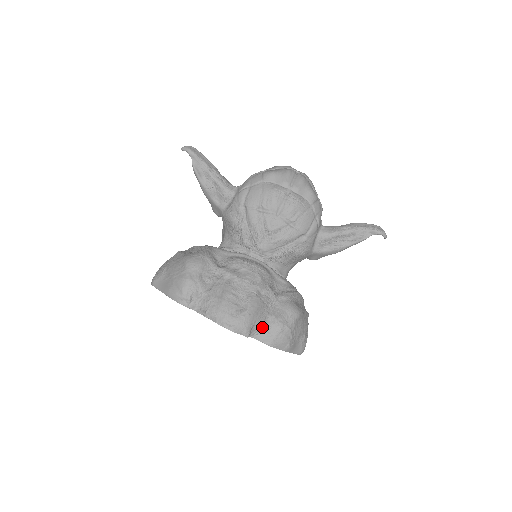
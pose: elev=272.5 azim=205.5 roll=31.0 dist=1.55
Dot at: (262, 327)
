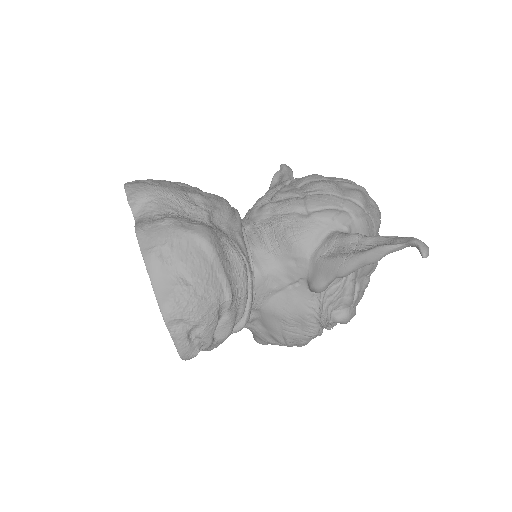
Dot at: (153, 211)
